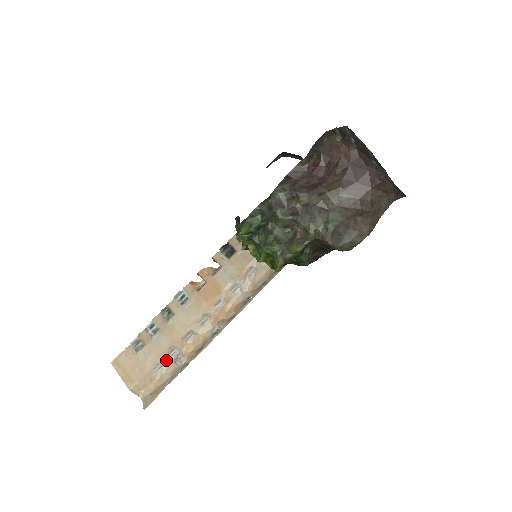
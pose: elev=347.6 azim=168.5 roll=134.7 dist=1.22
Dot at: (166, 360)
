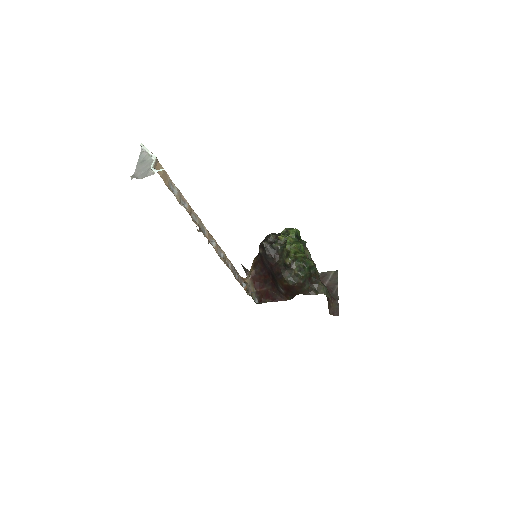
Dot at: (179, 196)
